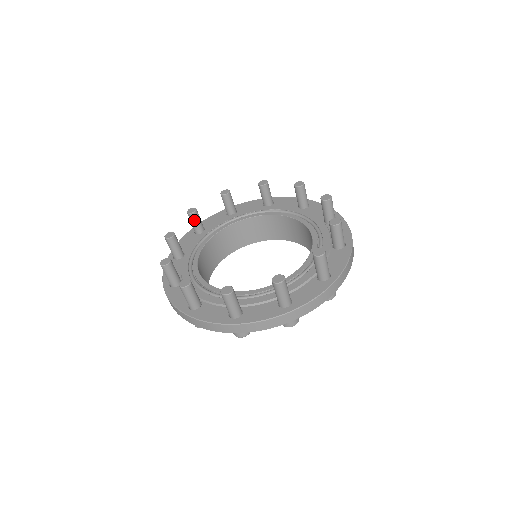
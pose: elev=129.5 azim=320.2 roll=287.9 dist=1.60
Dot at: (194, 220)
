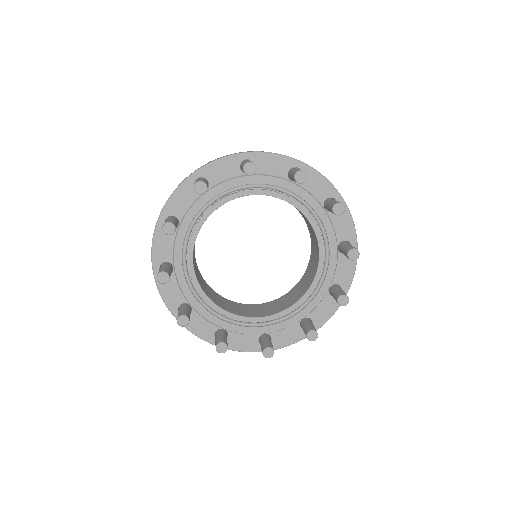
Dot at: occluded
